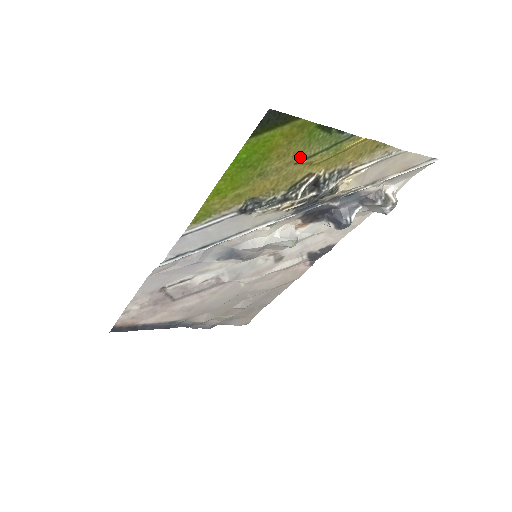
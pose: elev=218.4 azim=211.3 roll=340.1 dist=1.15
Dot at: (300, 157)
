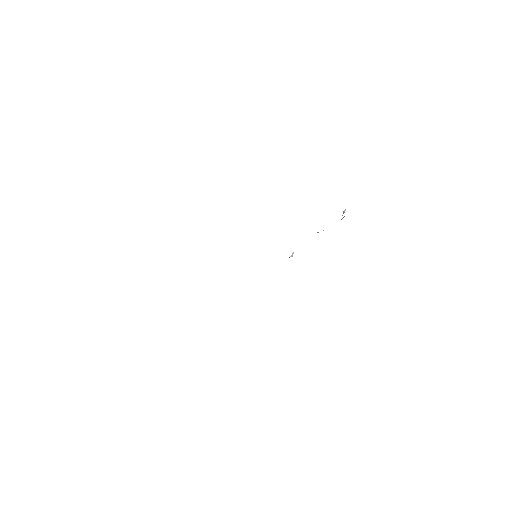
Dot at: occluded
